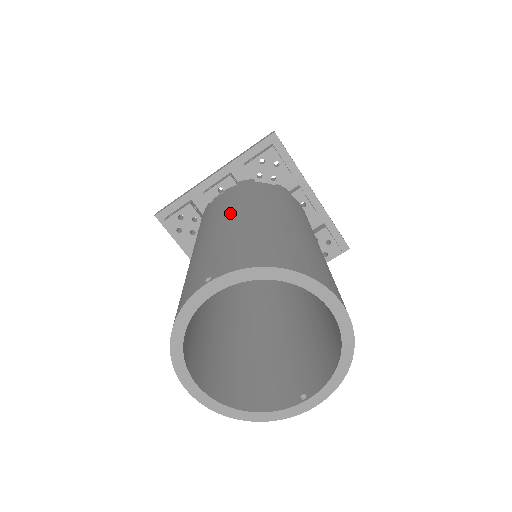
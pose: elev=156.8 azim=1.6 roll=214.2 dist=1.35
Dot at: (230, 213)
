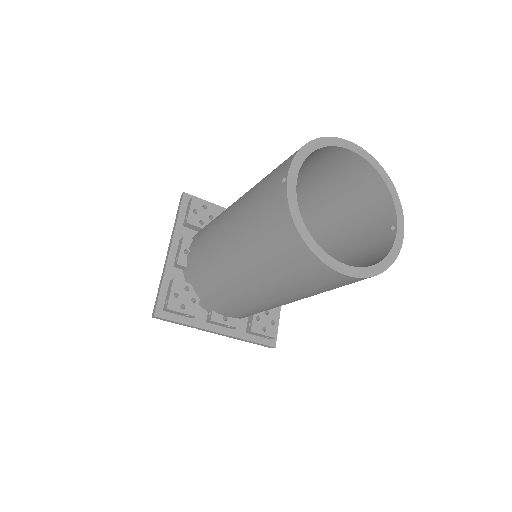
Dot at: (224, 216)
